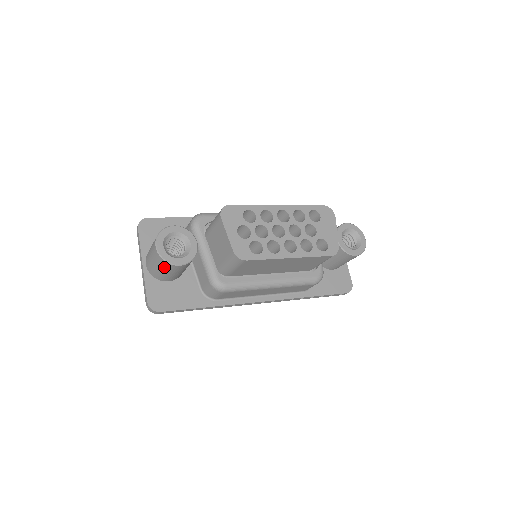
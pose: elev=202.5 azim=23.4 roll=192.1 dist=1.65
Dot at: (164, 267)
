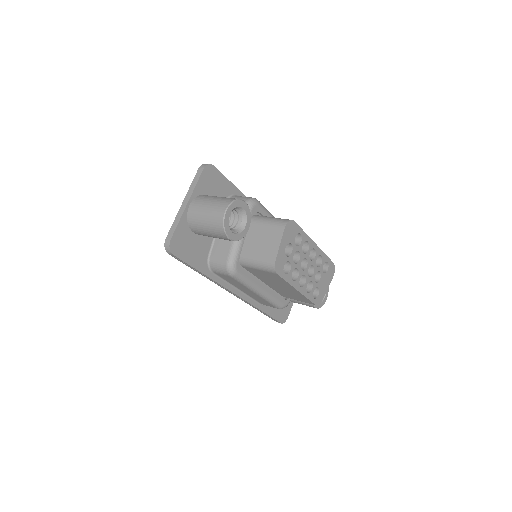
Dot at: (214, 228)
